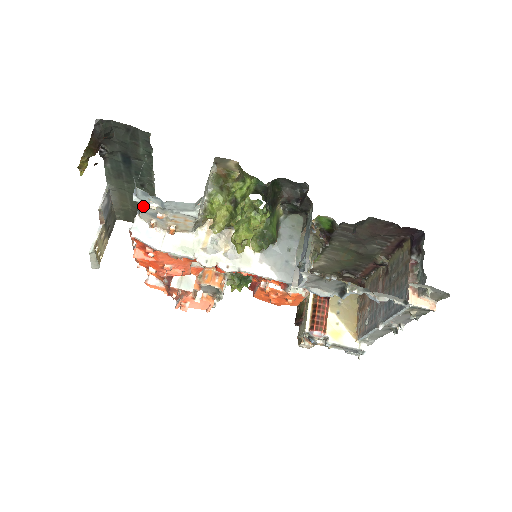
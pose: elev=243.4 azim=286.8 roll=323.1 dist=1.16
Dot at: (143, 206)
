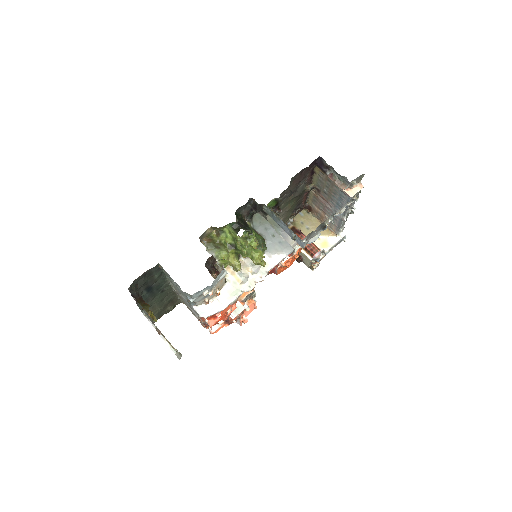
Dot at: (197, 299)
